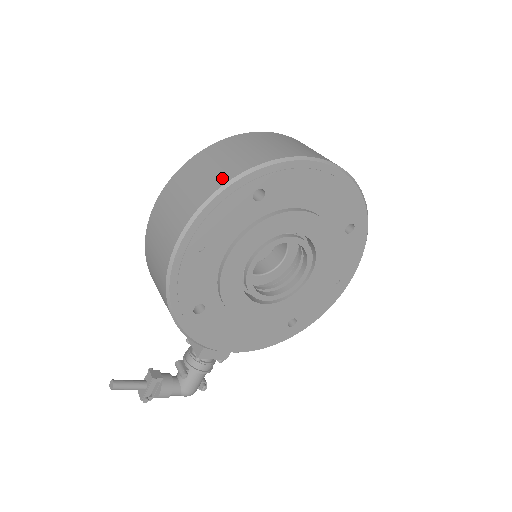
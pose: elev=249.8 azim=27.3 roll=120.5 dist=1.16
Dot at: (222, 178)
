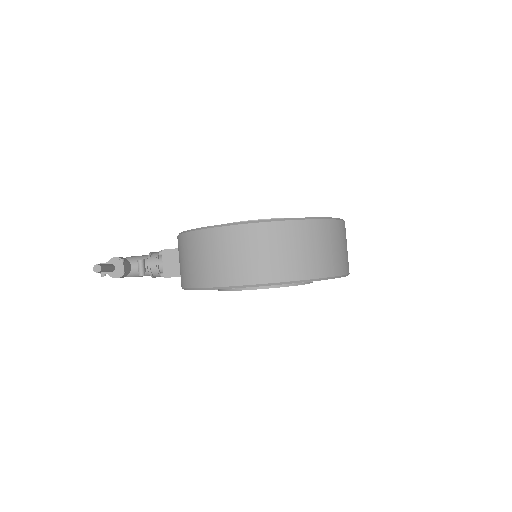
Dot at: (309, 272)
